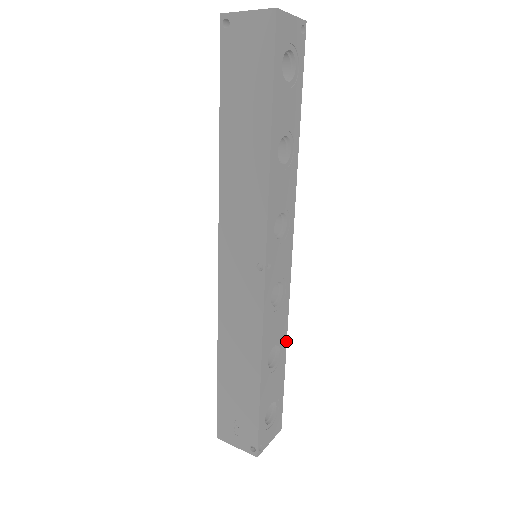
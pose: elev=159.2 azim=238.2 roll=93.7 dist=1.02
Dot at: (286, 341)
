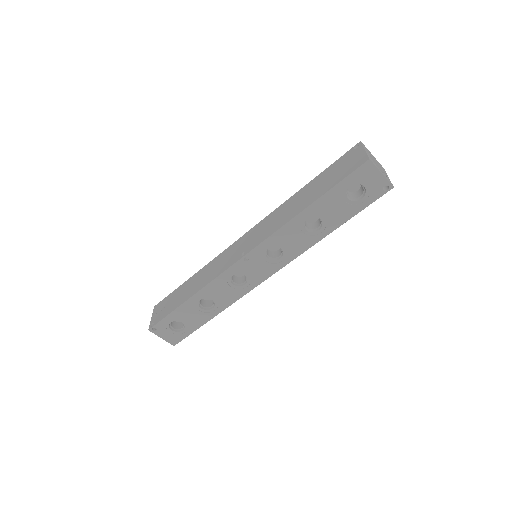
Dot at: occluded
